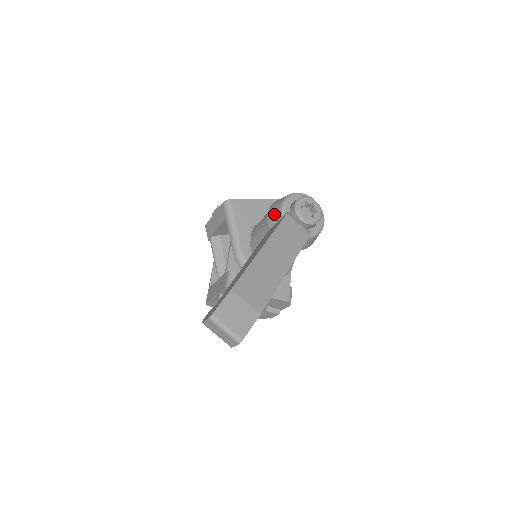
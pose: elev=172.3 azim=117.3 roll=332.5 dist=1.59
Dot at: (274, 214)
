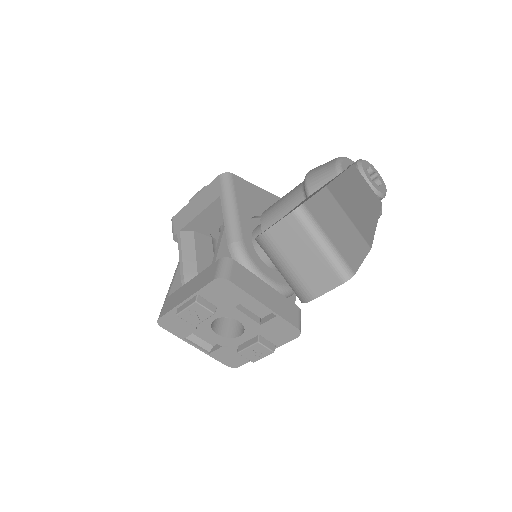
Dot at: (321, 173)
